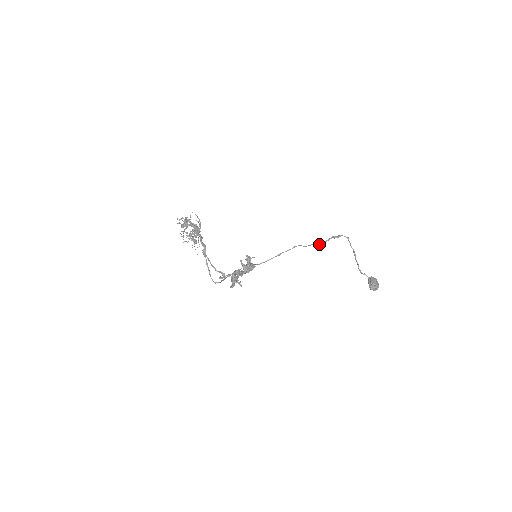
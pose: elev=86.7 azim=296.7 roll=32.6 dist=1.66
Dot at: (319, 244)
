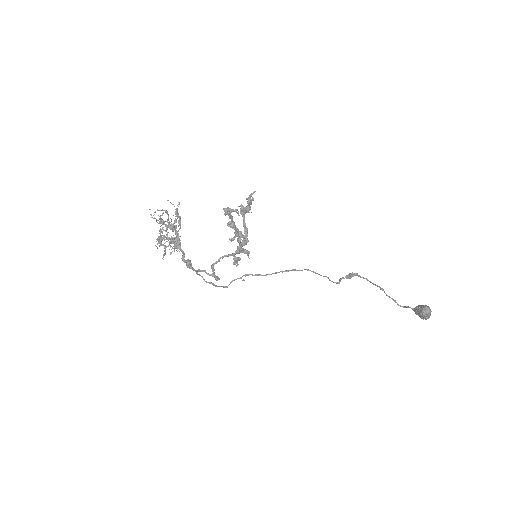
Dot at: occluded
